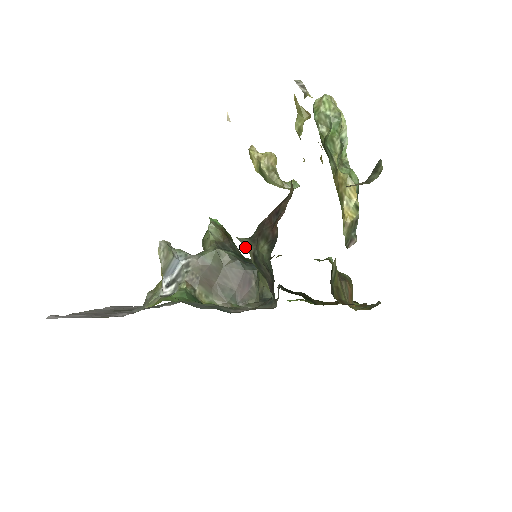
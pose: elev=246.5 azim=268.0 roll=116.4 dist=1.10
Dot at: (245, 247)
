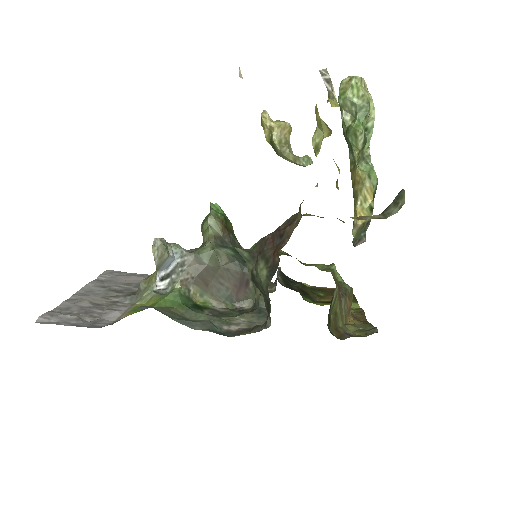
Dot at: (244, 259)
